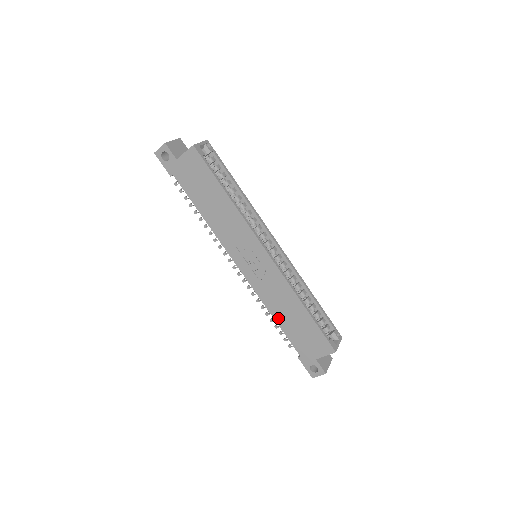
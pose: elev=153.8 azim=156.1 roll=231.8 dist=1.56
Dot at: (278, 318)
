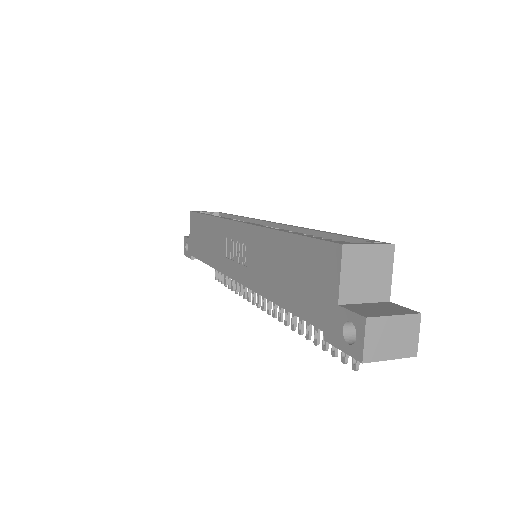
Dot at: (277, 296)
